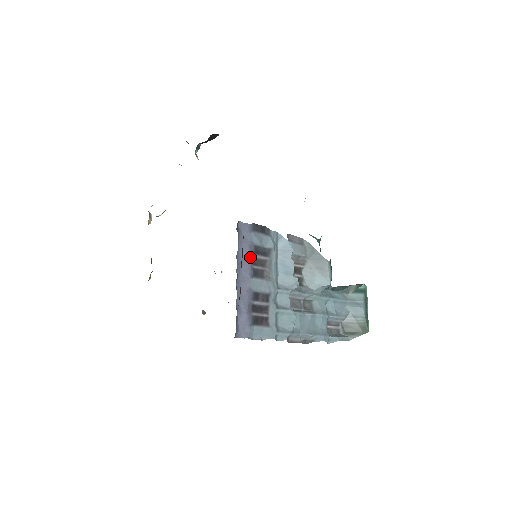
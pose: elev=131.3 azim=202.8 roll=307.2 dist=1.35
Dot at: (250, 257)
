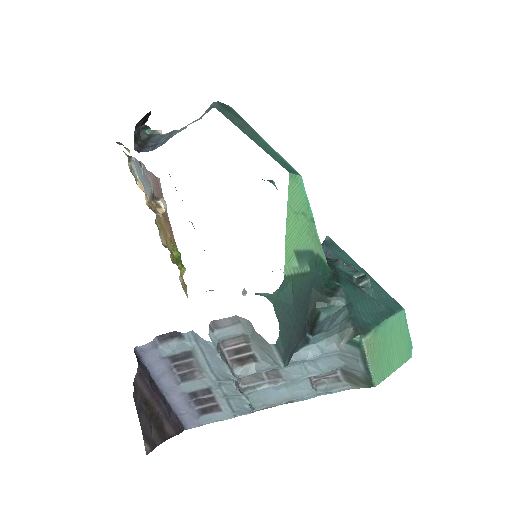
Dot at: (168, 369)
